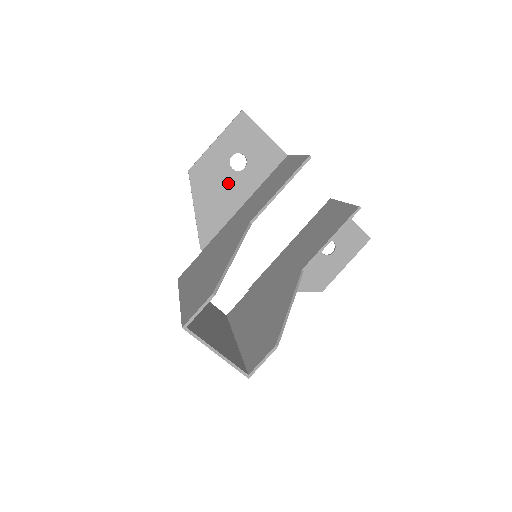
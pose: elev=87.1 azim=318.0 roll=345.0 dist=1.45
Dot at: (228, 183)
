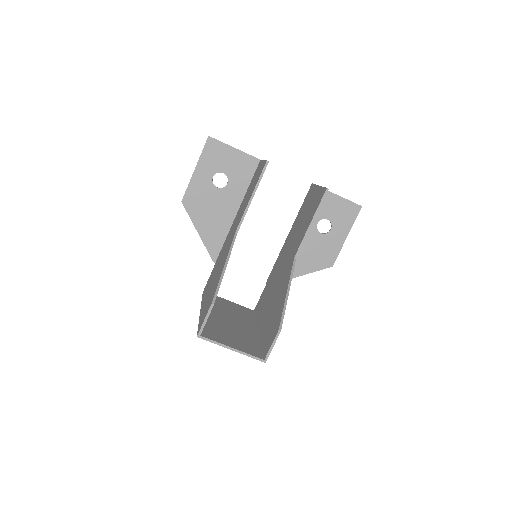
Dot at: (217, 201)
